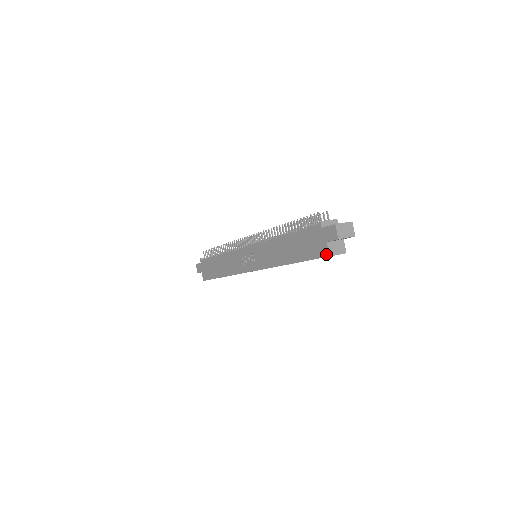
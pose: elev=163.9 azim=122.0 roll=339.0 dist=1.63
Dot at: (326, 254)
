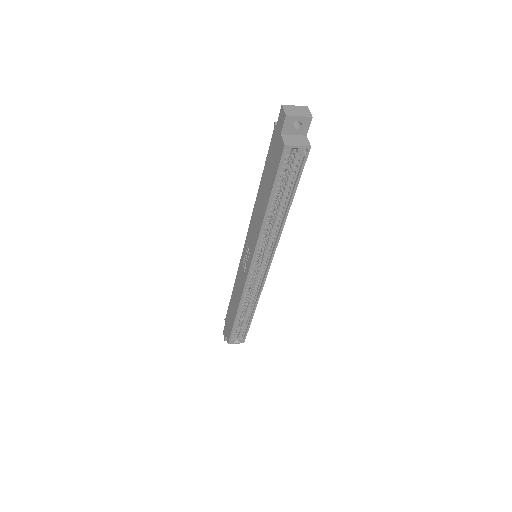
Dot at: (282, 147)
